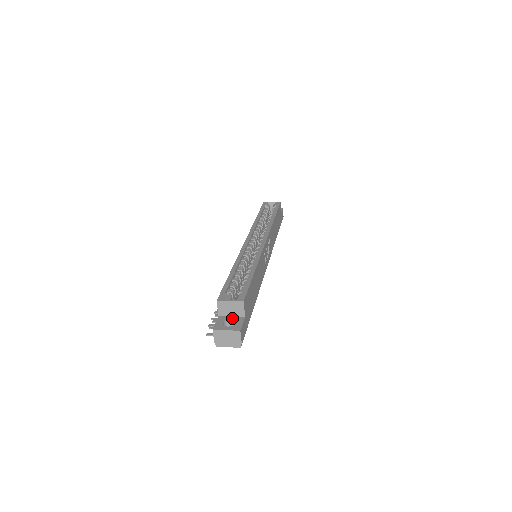
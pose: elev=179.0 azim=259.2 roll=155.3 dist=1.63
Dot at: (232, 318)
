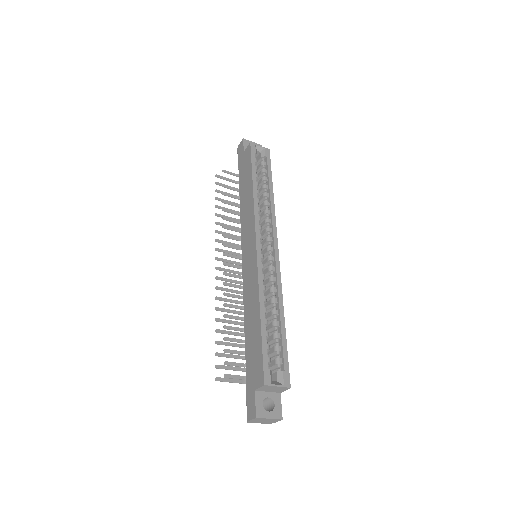
Dot at: (269, 396)
